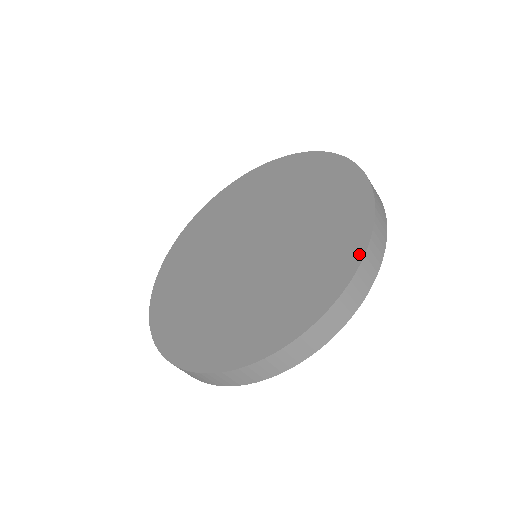
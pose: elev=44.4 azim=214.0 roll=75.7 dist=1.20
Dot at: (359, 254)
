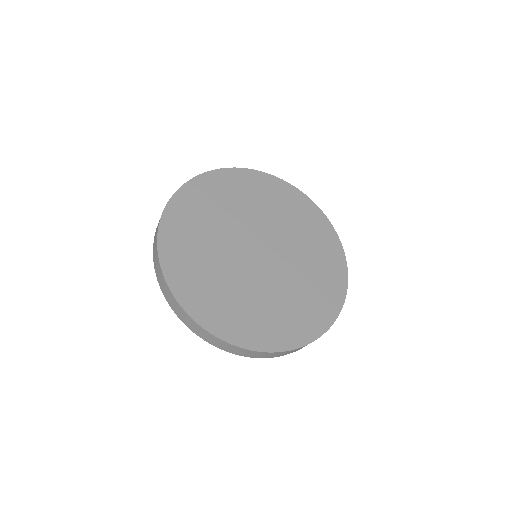
Dot at: (294, 345)
